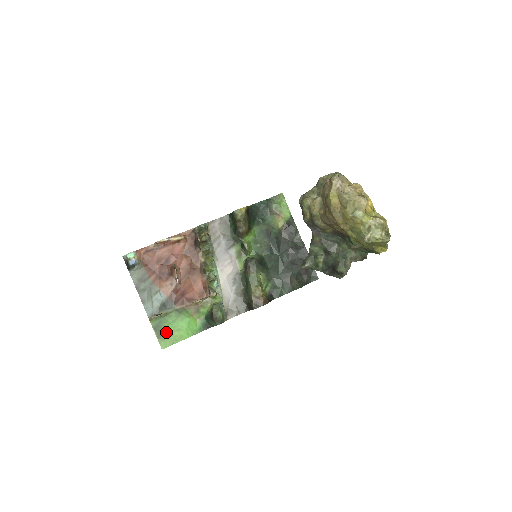
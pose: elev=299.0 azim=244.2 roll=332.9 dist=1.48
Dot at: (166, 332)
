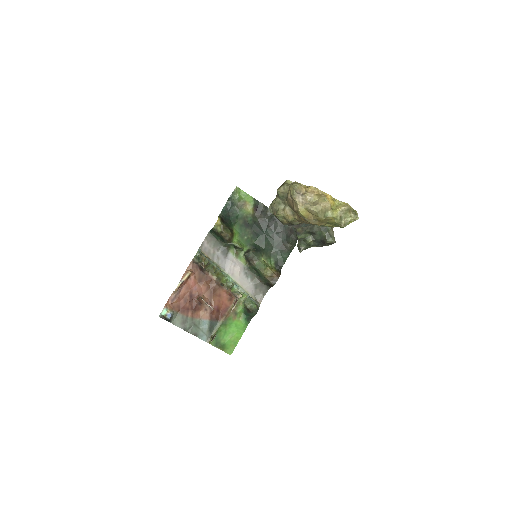
Dot at: (225, 343)
